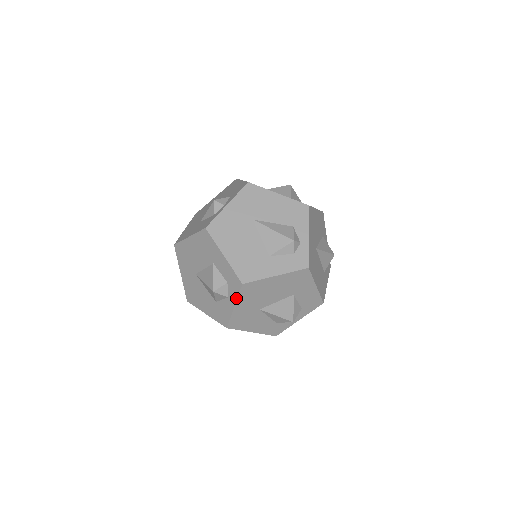
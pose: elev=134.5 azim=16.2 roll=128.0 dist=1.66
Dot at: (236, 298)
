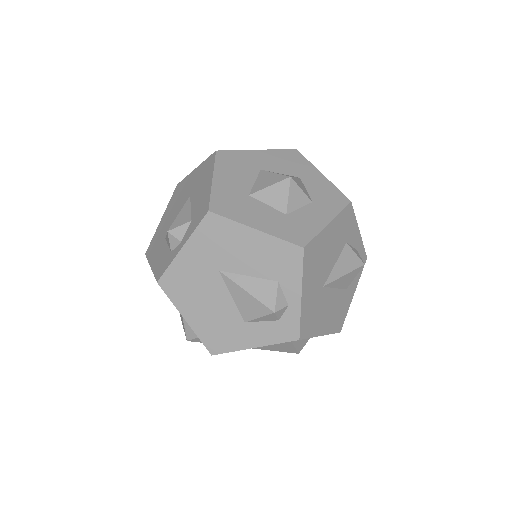
Dot at: occluded
